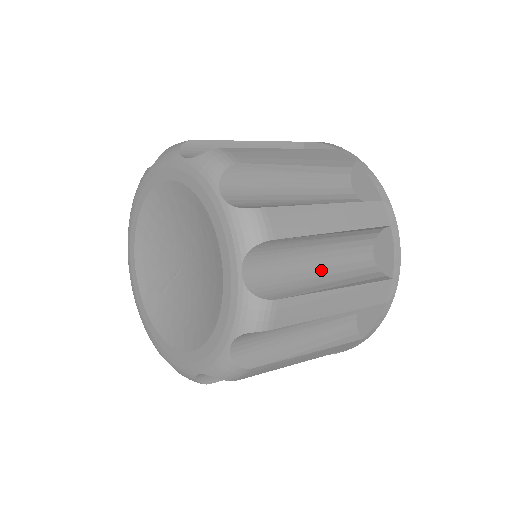
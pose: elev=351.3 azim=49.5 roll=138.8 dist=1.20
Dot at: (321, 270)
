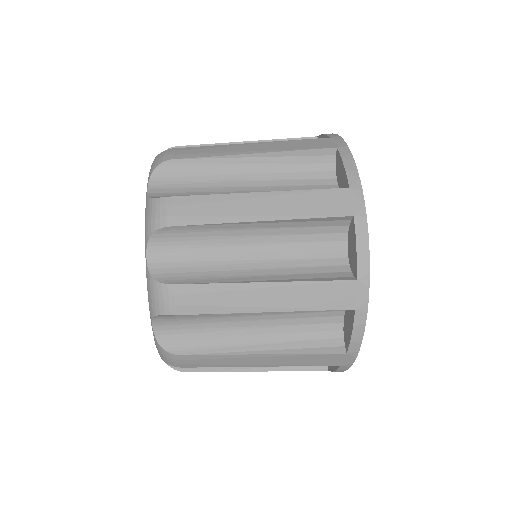
Dot at: occluded
